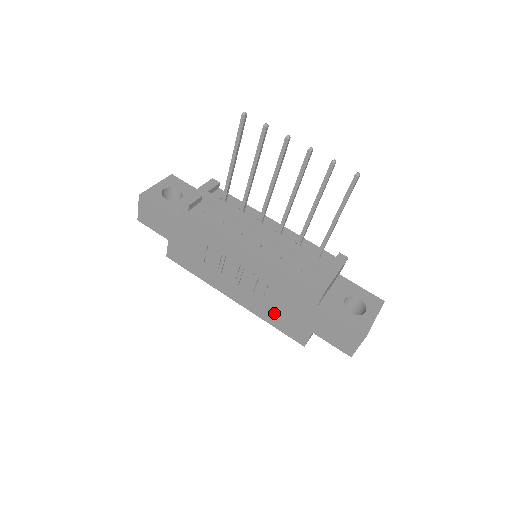
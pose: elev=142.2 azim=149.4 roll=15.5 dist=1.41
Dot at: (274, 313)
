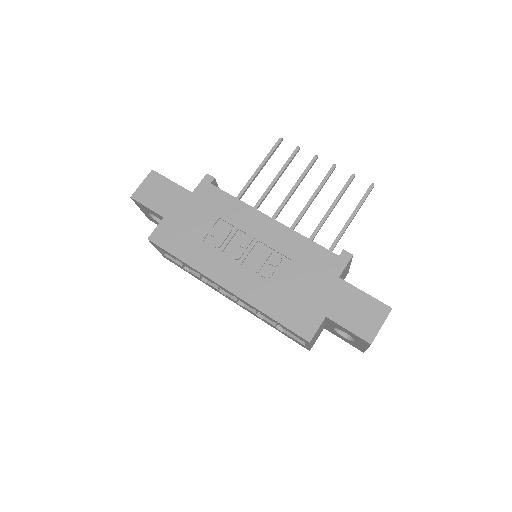
Dot at: (279, 297)
